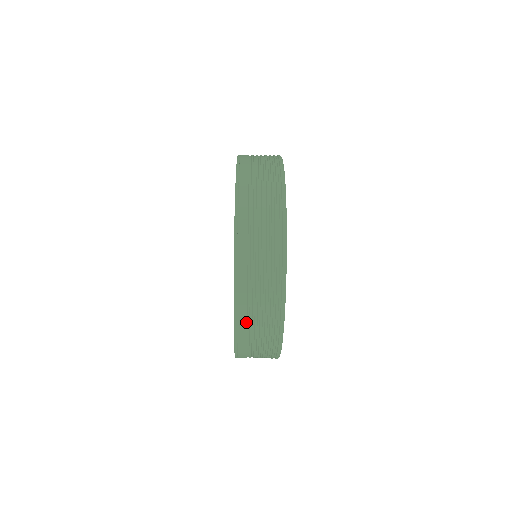
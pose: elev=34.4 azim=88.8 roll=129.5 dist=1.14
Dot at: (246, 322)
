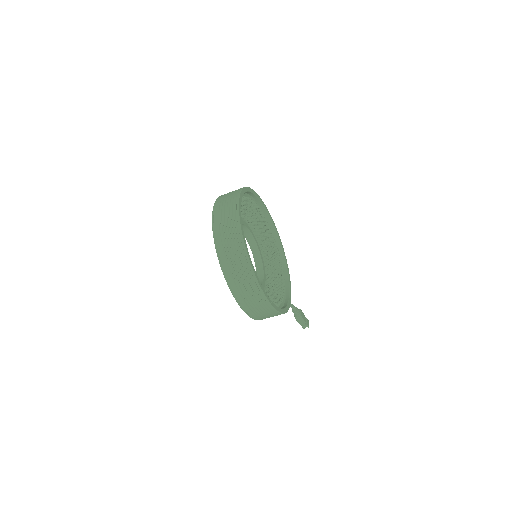
Dot at: (222, 245)
